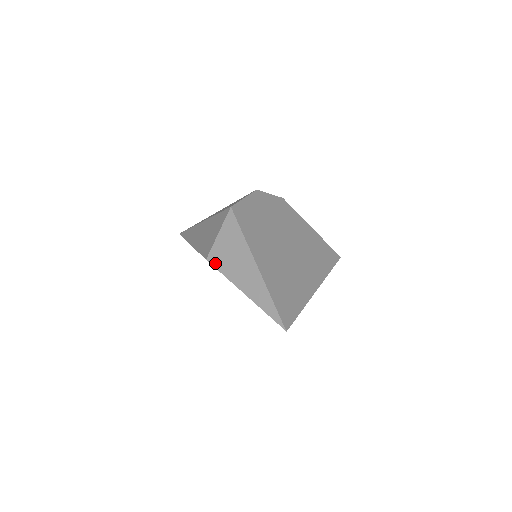
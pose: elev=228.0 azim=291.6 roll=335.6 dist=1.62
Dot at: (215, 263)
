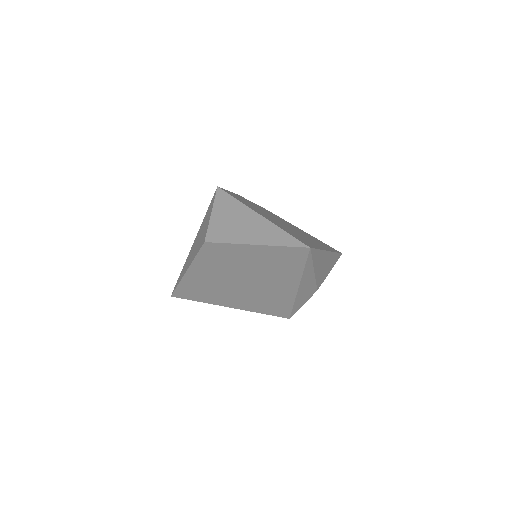
Dot at: (215, 239)
